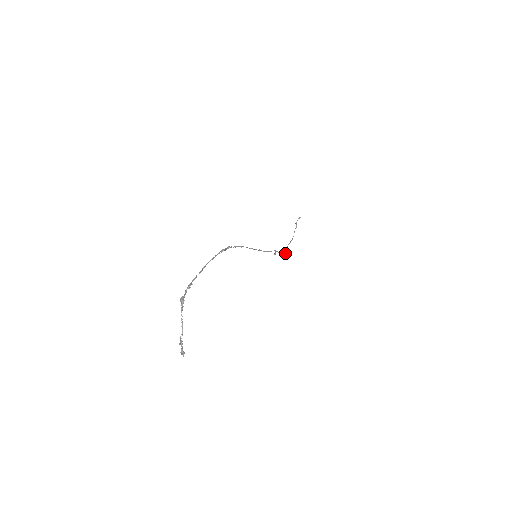
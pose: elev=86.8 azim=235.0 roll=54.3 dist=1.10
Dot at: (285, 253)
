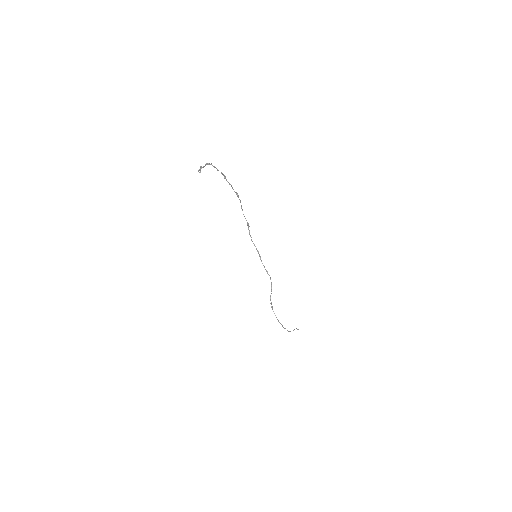
Dot at: (280, 323)
